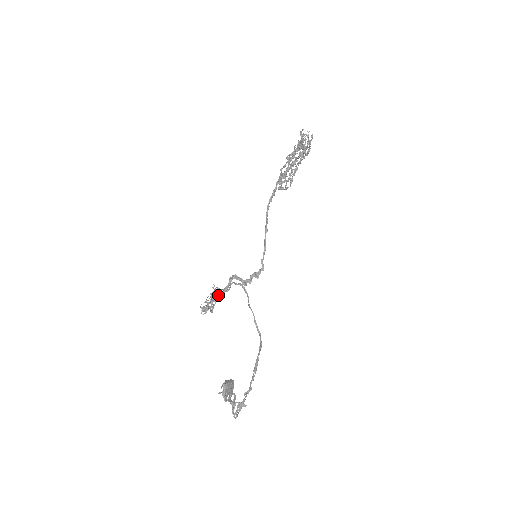
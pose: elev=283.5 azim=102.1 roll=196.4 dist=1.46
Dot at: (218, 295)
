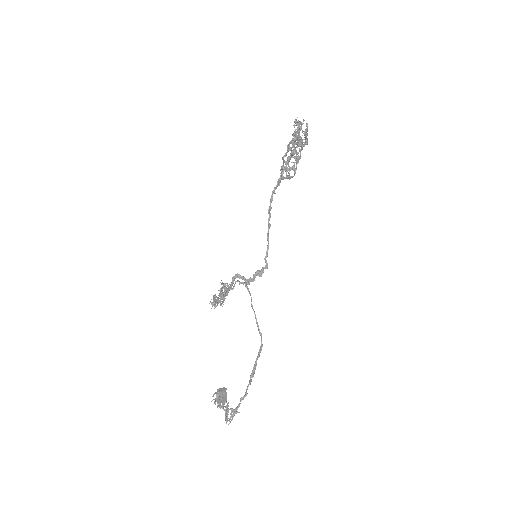
Dot at: (225, 291)
